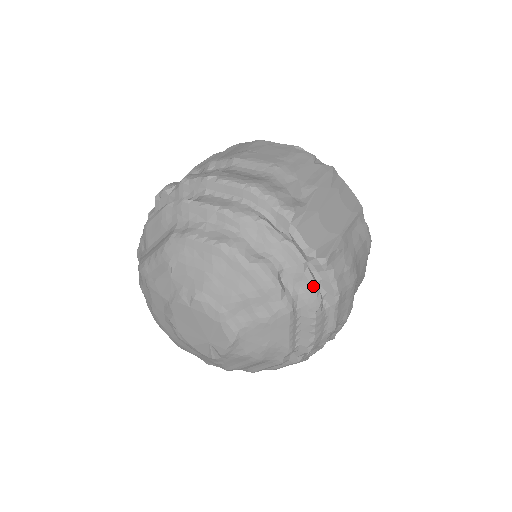
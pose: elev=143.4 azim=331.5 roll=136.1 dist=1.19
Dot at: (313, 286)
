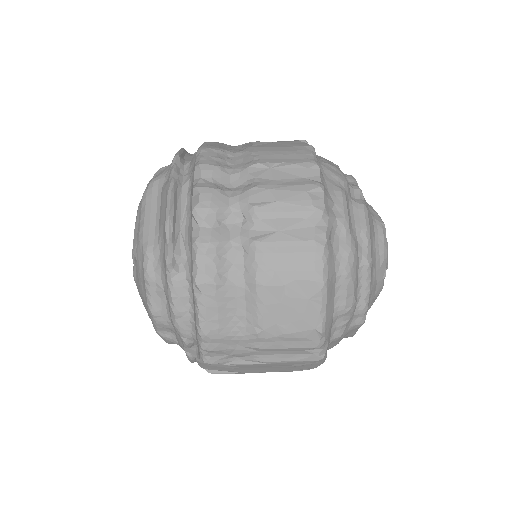
Dot at: occluded
